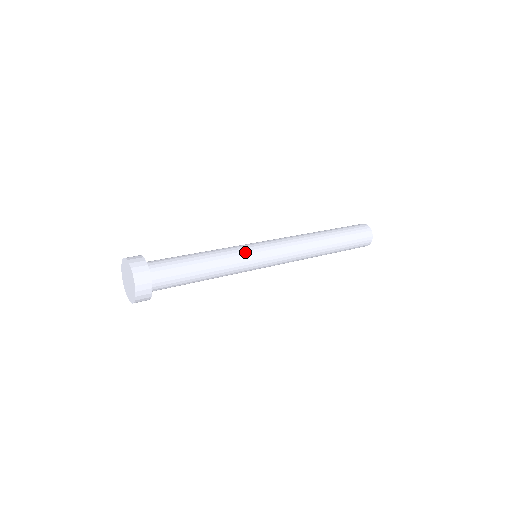
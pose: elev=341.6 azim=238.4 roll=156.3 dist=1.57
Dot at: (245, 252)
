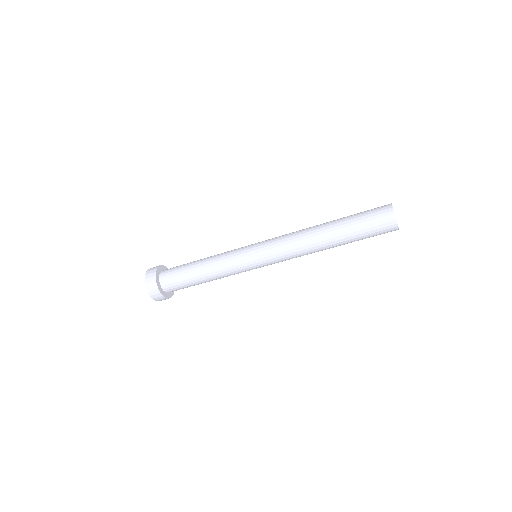
Dot at: occluded
